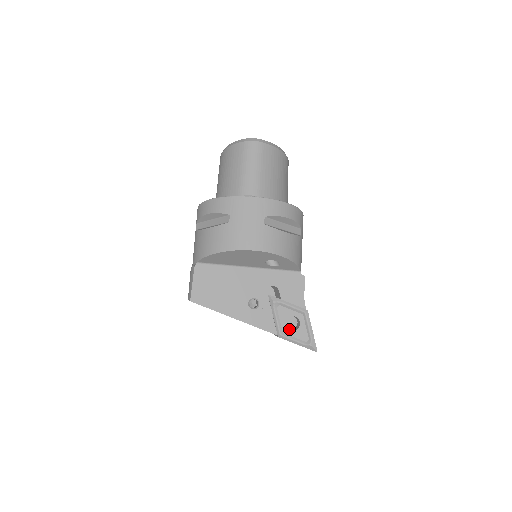
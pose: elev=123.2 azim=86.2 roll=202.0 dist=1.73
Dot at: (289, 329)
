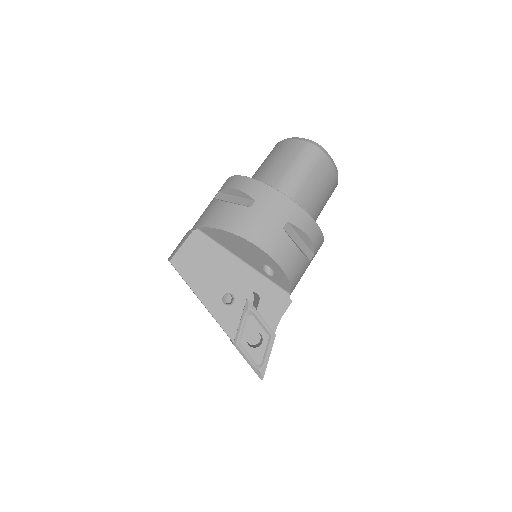
Dot at: occluded
